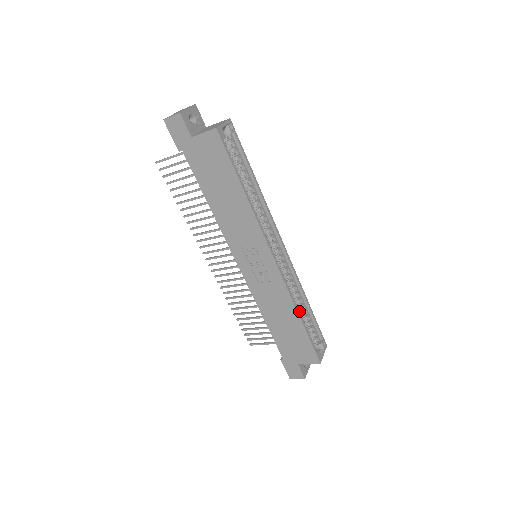
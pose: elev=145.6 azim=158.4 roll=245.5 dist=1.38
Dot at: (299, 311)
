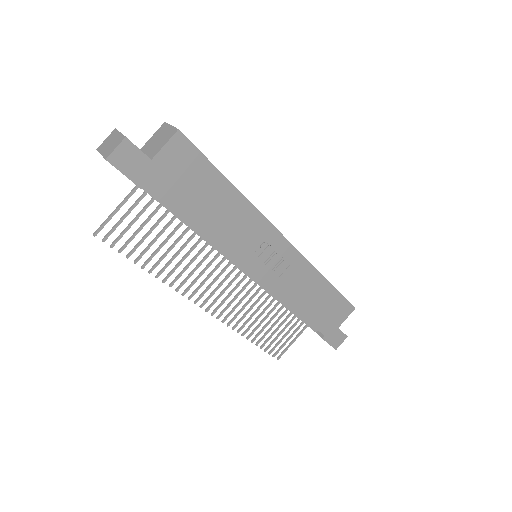
Dot at: occluded
